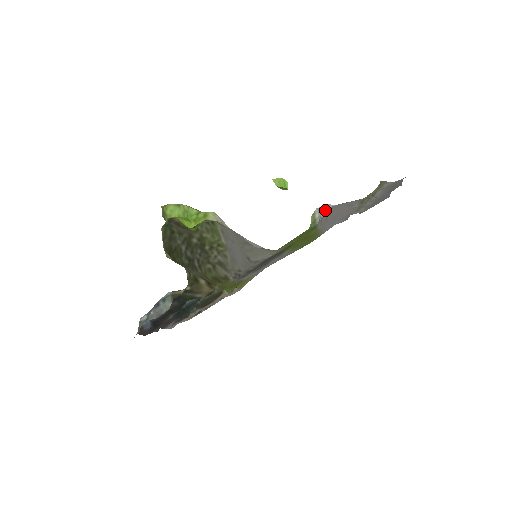
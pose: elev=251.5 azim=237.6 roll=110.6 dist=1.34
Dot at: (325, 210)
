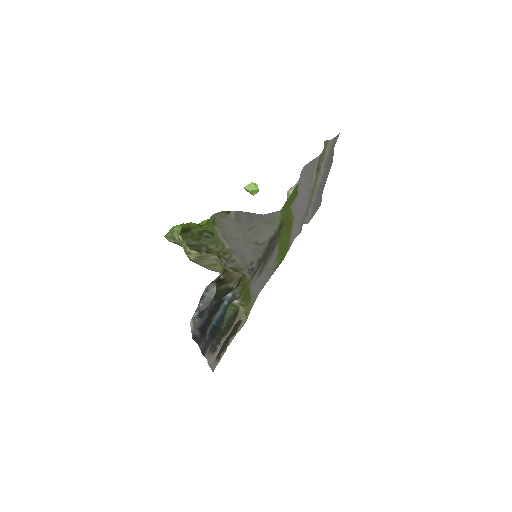
Dot at: occluded
